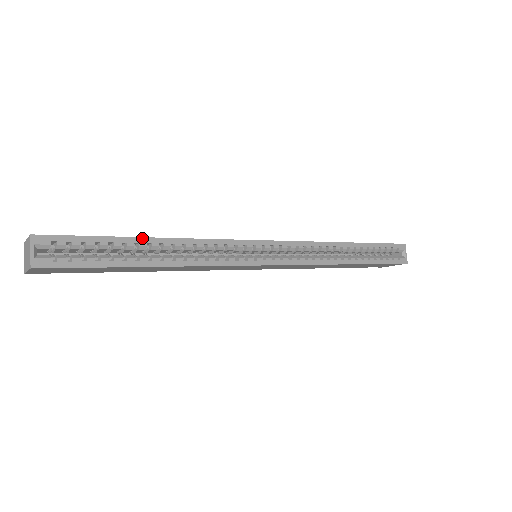
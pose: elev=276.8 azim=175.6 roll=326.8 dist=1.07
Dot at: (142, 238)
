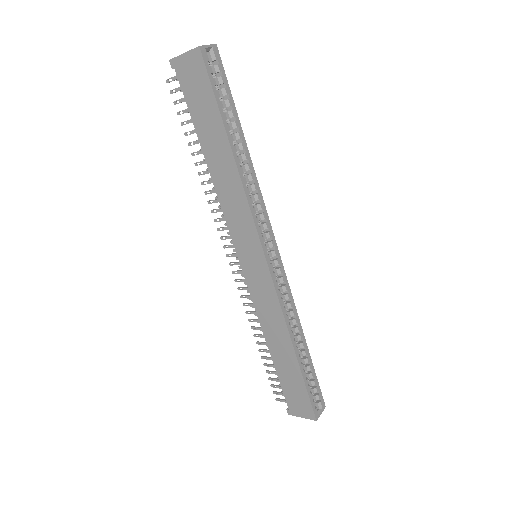
Dot at: (243, 133)
